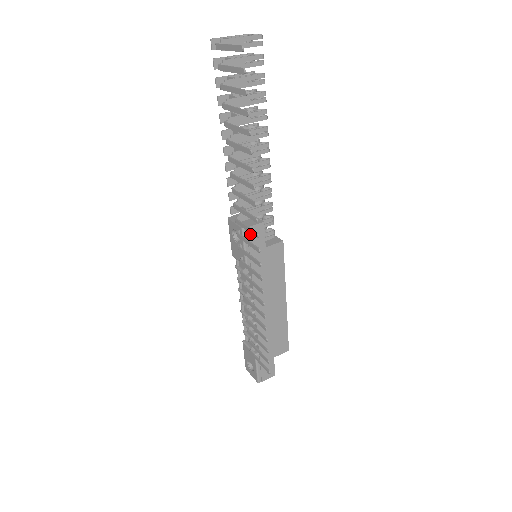
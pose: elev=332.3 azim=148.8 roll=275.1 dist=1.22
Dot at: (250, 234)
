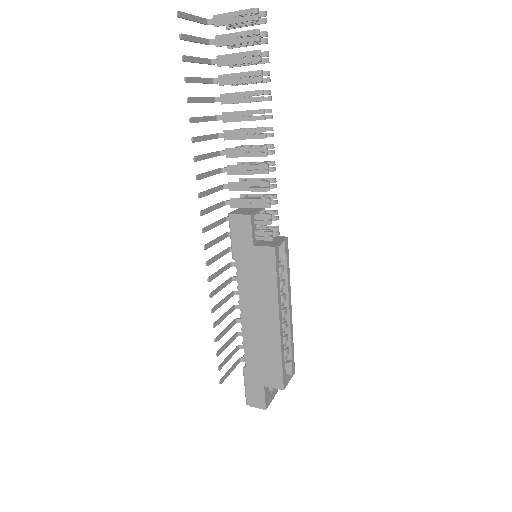
Dot at: (235, 223)
